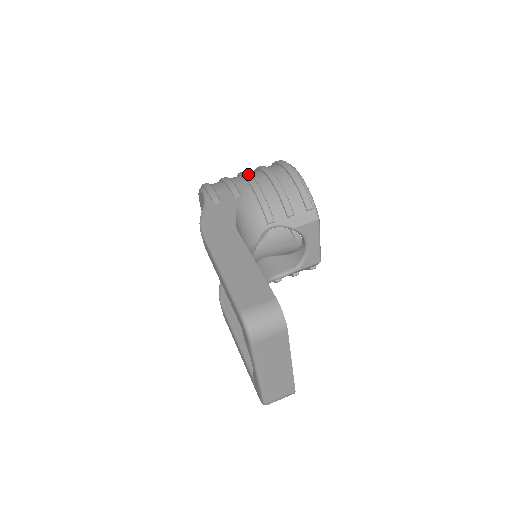
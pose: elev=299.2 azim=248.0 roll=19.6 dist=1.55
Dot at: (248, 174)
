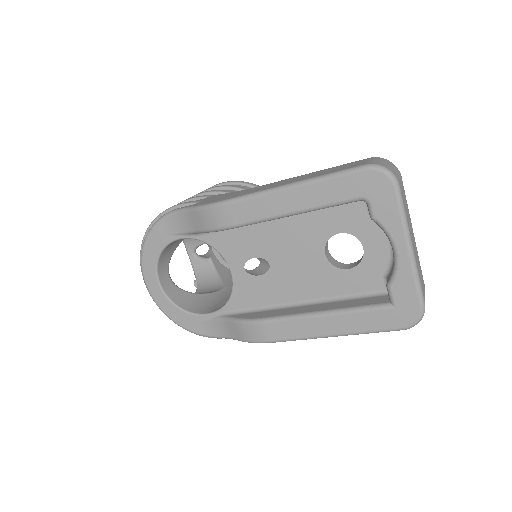
Dot at: (192, 196)
